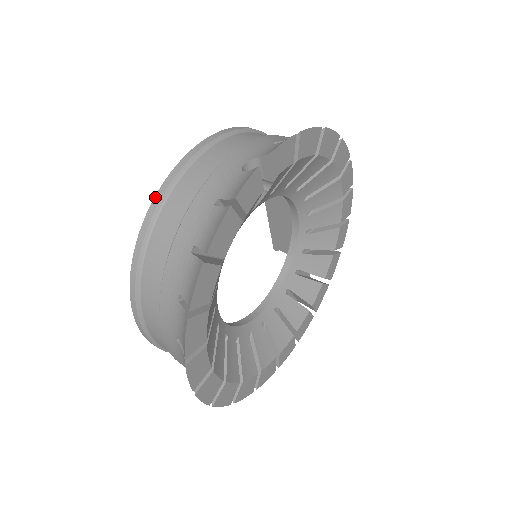
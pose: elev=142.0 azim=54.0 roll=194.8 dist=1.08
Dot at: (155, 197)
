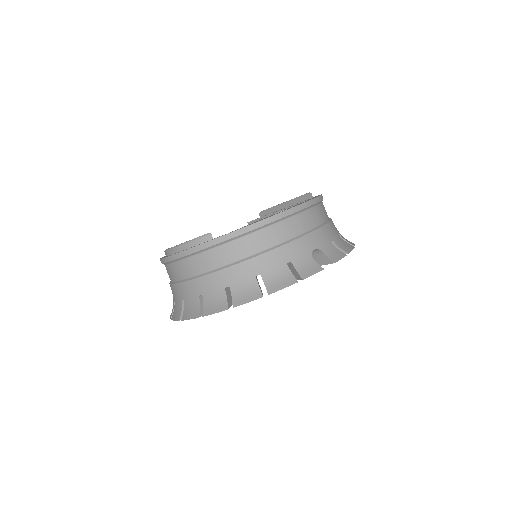
Dot at: (259, 222)
